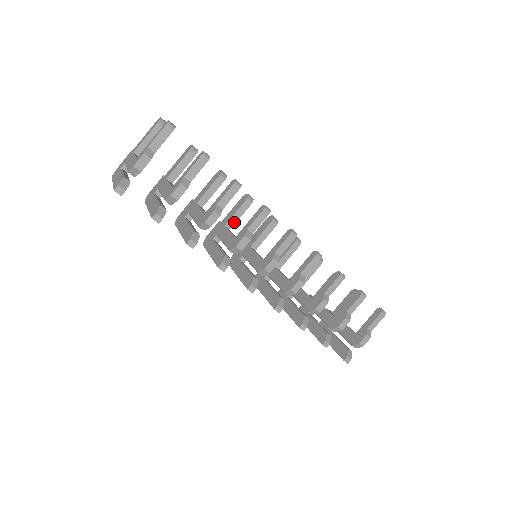
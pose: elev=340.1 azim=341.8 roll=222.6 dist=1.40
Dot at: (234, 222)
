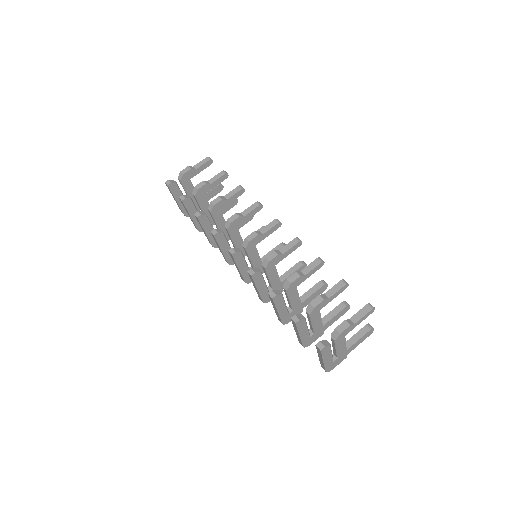
Dot at: occluded
